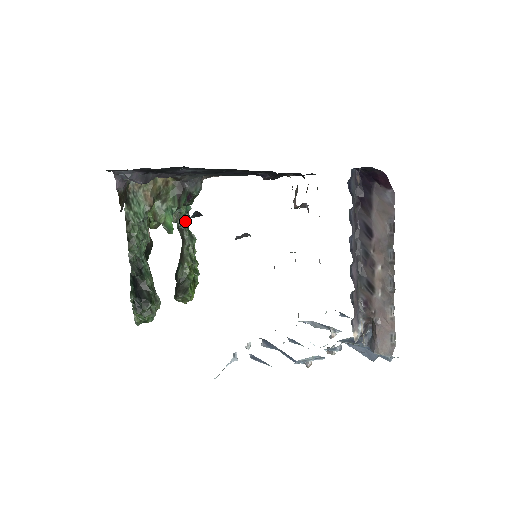
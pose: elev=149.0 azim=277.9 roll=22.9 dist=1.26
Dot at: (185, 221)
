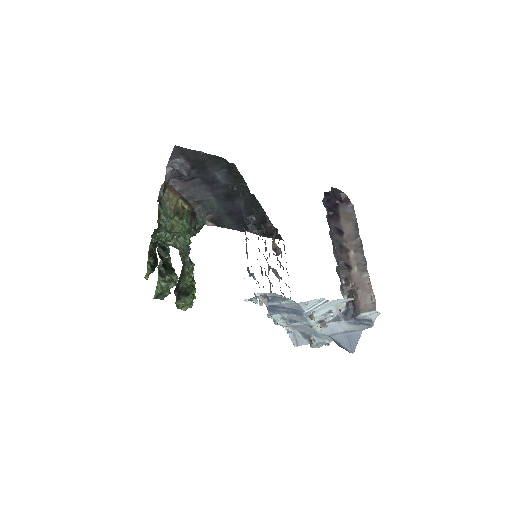
Dot at: (187, 249)
